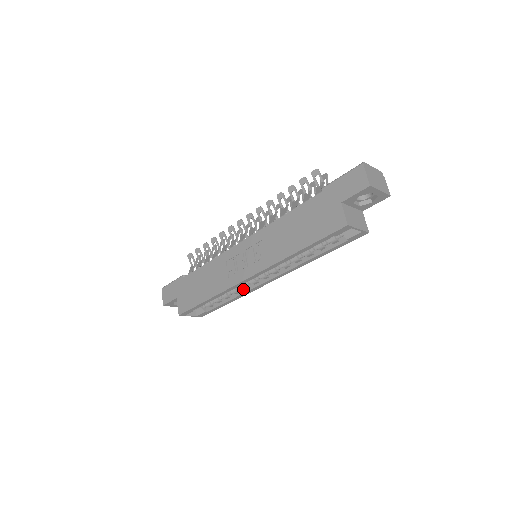
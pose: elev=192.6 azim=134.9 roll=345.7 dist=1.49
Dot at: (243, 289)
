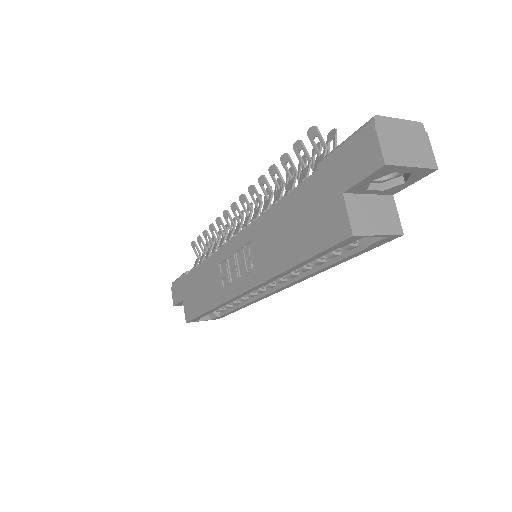
Dot at: occluded
